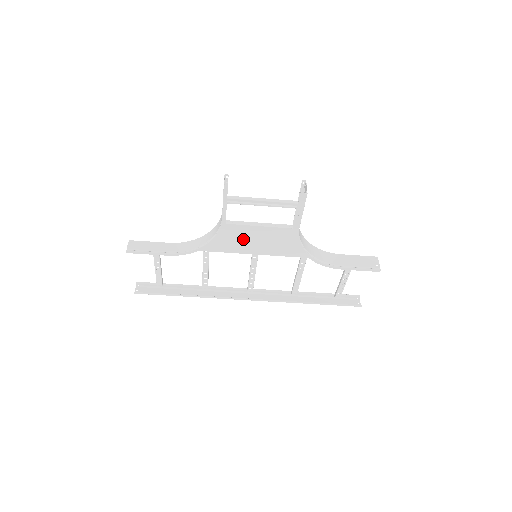
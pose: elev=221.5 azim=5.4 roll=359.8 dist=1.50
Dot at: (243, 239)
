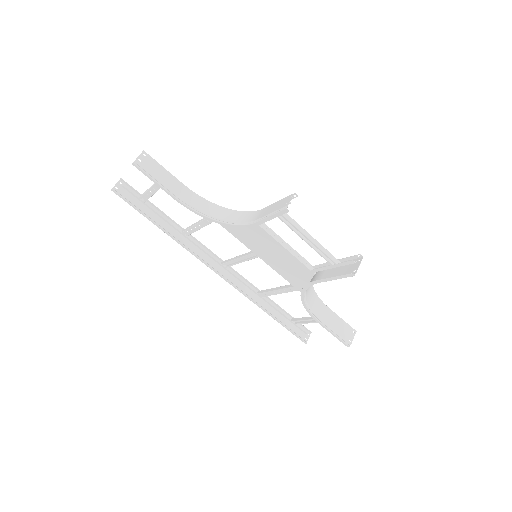
Dot at: (258, 240)
